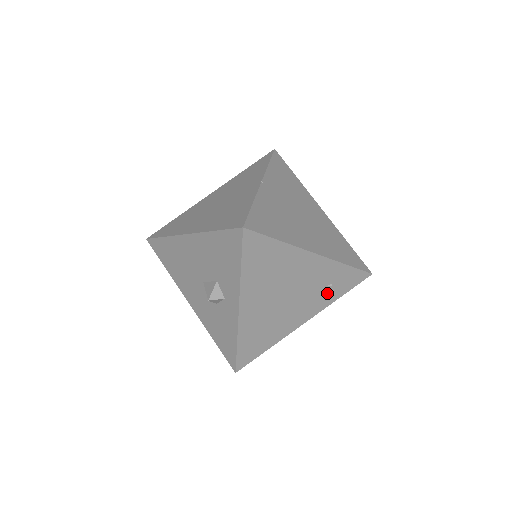
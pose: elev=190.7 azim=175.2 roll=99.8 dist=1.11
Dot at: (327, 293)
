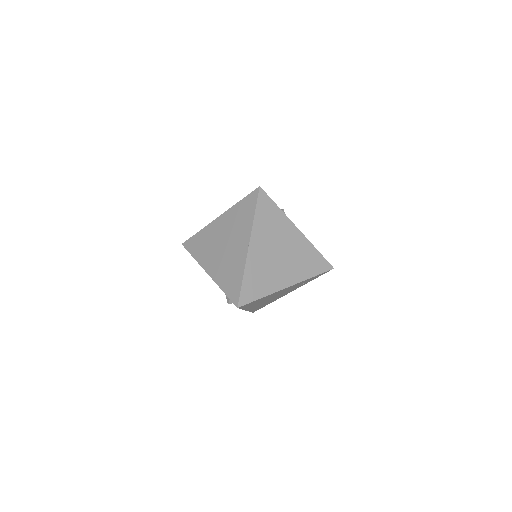
Dot at: occluded
